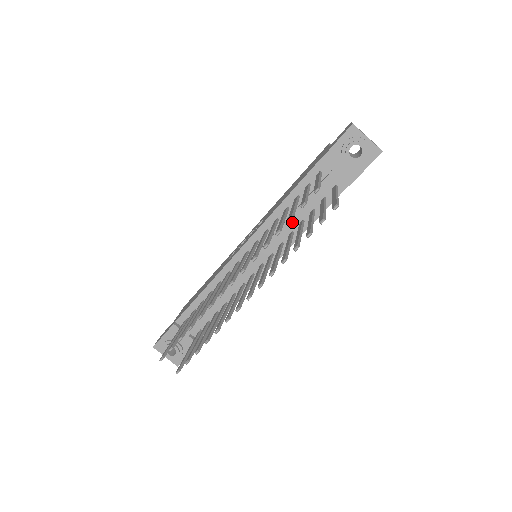
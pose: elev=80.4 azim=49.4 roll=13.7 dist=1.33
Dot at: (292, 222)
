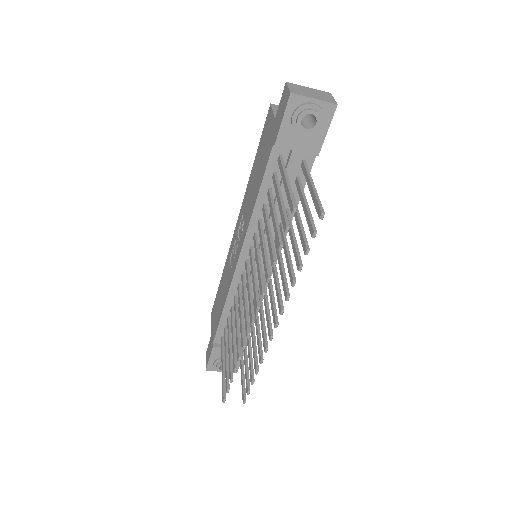
Dot at: occluded
